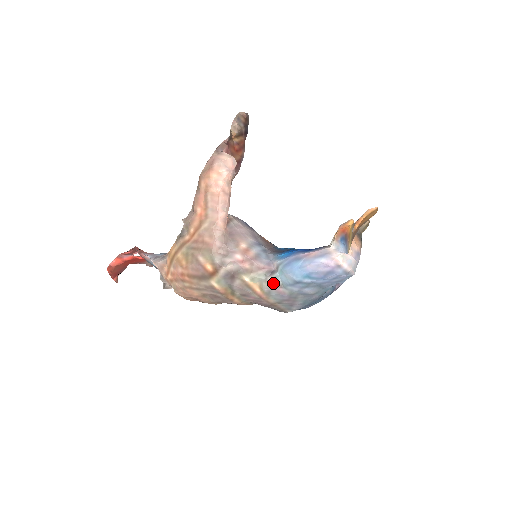
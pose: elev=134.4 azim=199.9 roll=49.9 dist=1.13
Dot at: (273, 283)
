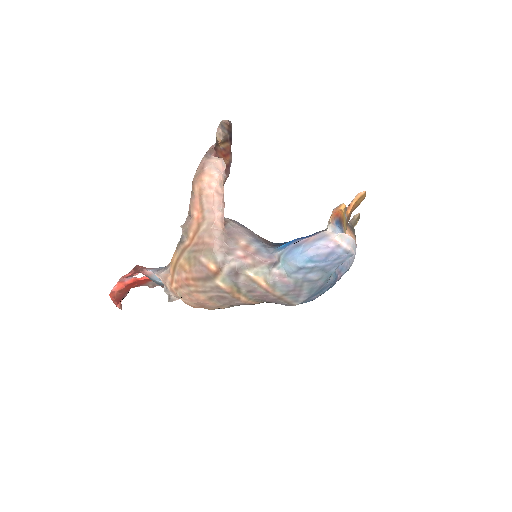
Dot at: (277, 274)
